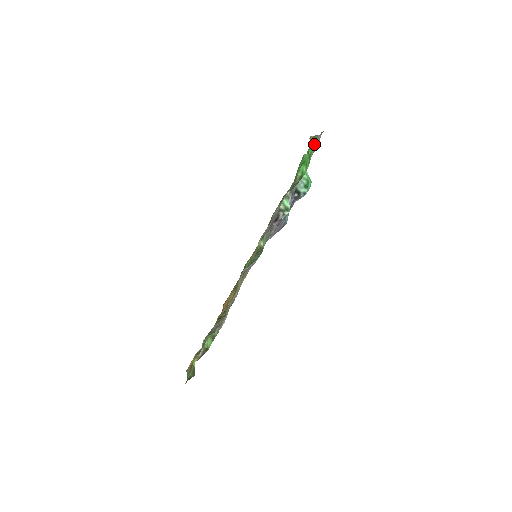
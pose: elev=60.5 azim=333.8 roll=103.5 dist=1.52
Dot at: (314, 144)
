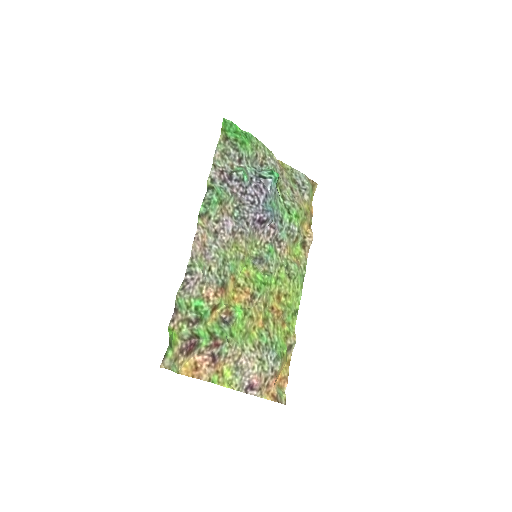
Dot at: (267, 148)
